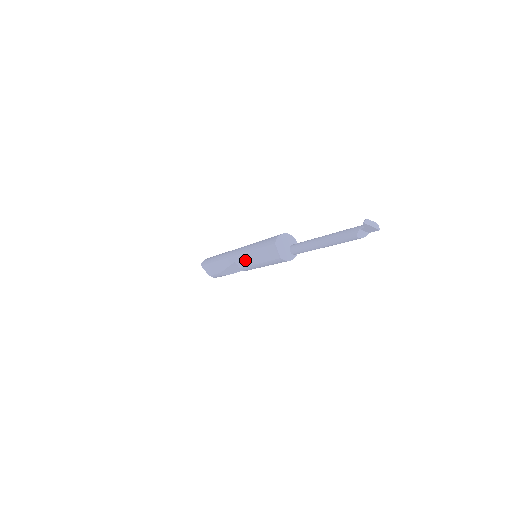
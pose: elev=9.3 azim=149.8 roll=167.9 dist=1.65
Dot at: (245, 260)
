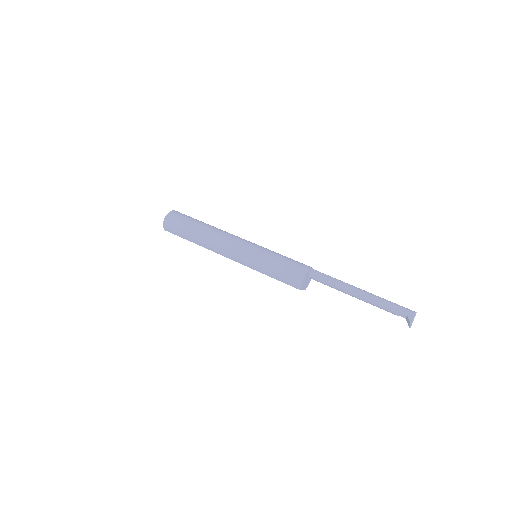
Dot at: occluded
